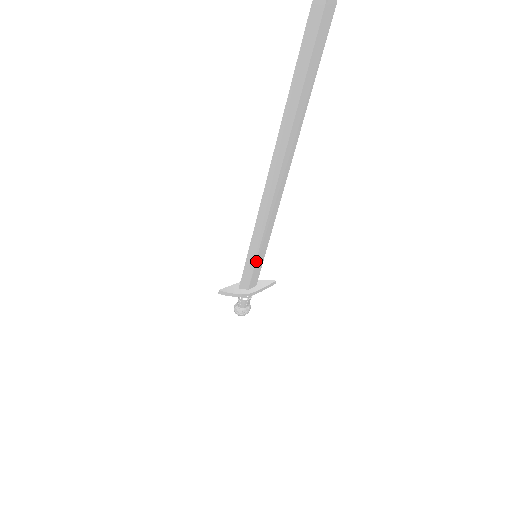
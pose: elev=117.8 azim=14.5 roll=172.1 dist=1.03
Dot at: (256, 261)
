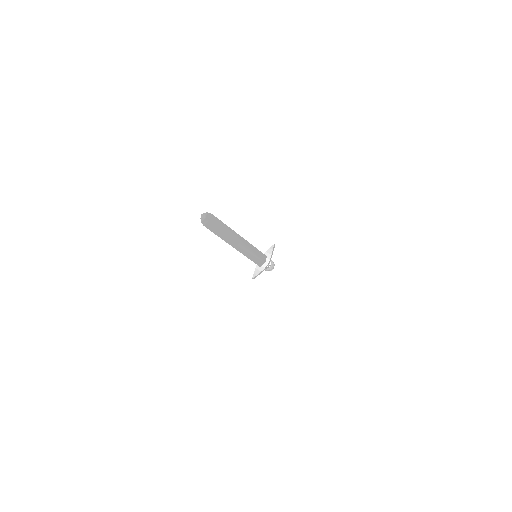
Dot at: (258, 257)
